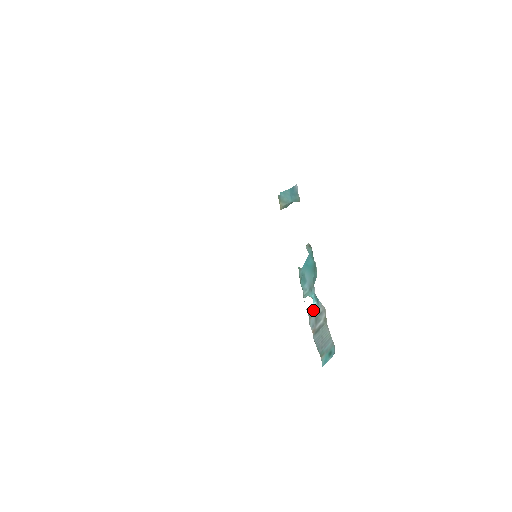
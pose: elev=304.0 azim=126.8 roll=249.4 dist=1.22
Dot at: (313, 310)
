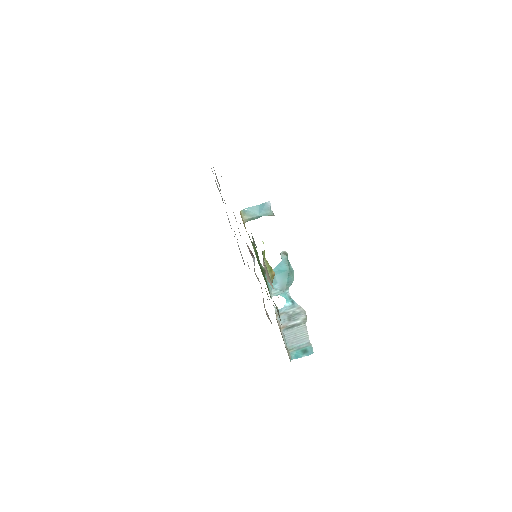
Dot at: (285, 309)
